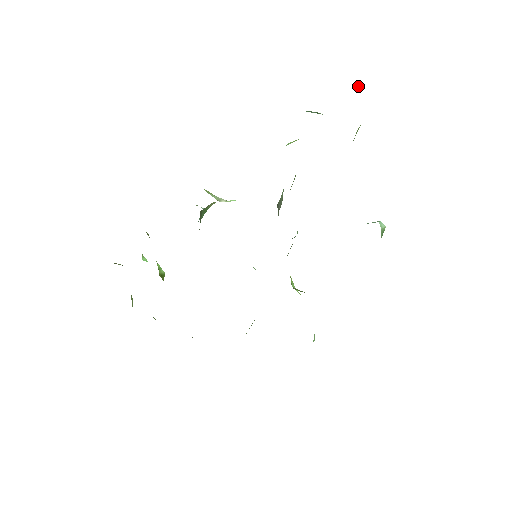
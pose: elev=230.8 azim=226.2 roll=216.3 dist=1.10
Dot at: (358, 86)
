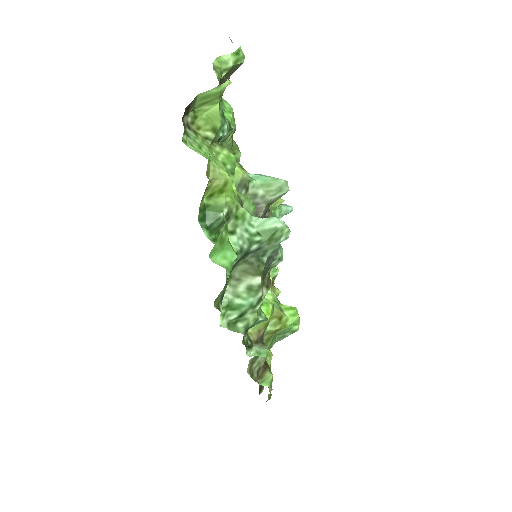
Dot at: (230, 56)
